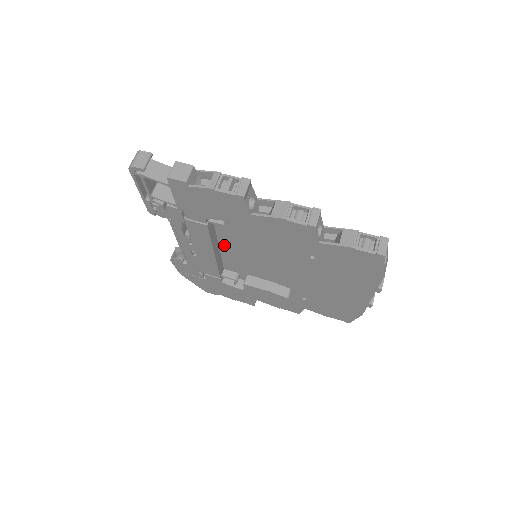
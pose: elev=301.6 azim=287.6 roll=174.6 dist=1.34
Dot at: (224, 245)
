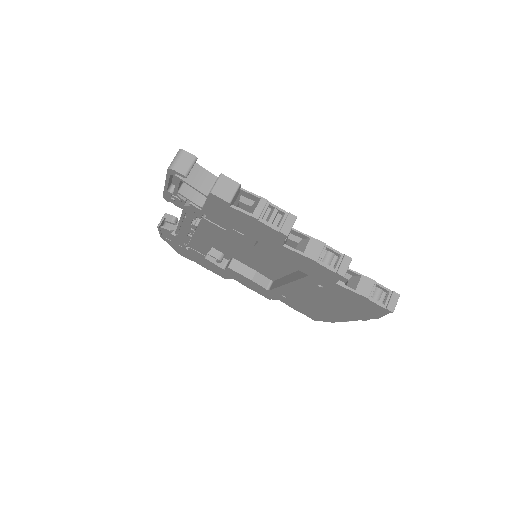
Dot at: (226, 236)
